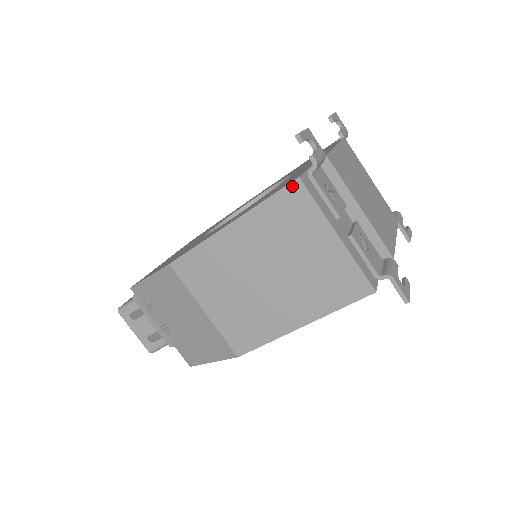
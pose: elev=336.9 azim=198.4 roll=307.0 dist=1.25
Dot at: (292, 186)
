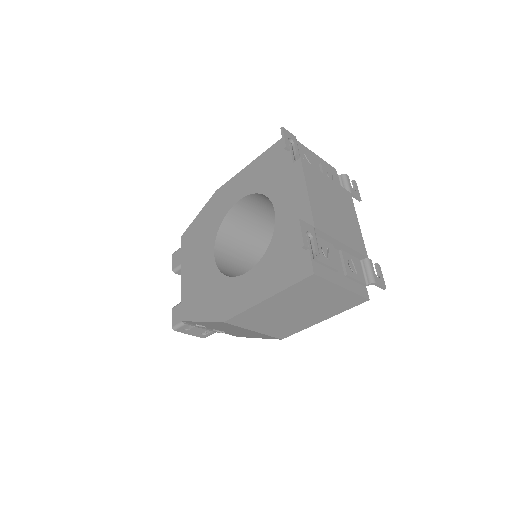
Dot at: (309, 278)
